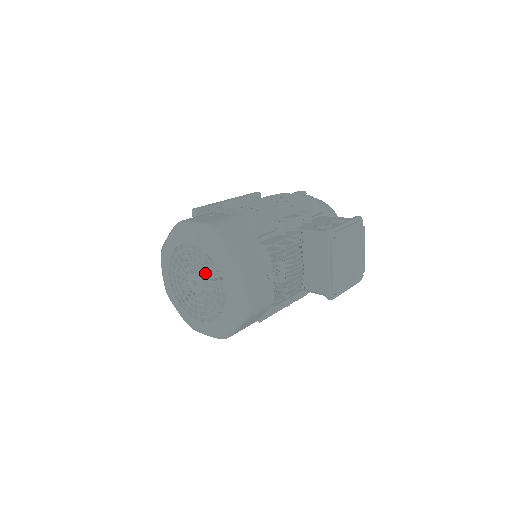
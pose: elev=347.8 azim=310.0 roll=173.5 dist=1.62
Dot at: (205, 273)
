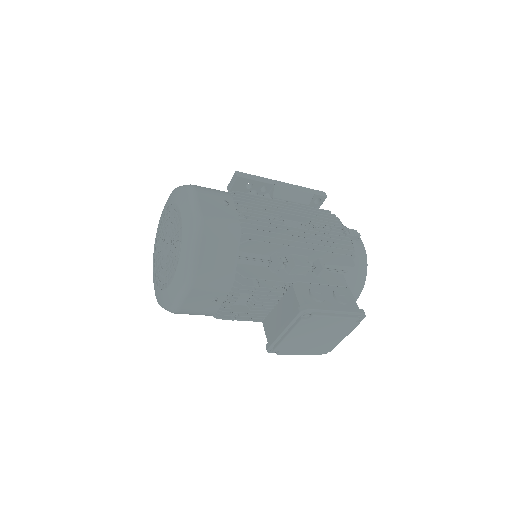
Dot at: (180, 246)
